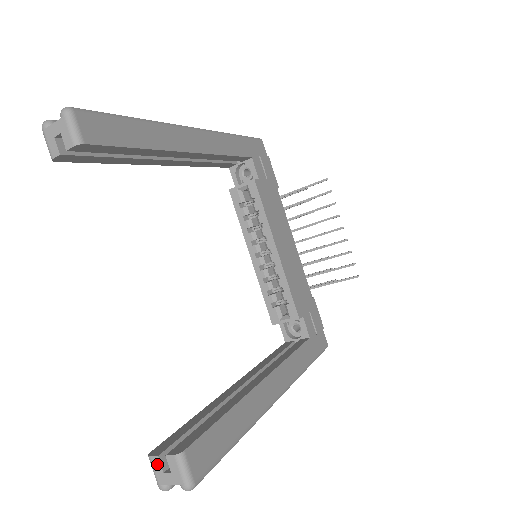
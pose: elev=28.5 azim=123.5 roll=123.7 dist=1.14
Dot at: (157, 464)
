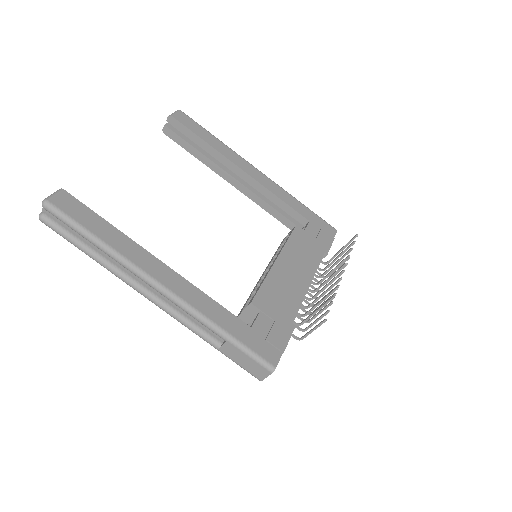
Dot at: occluded
